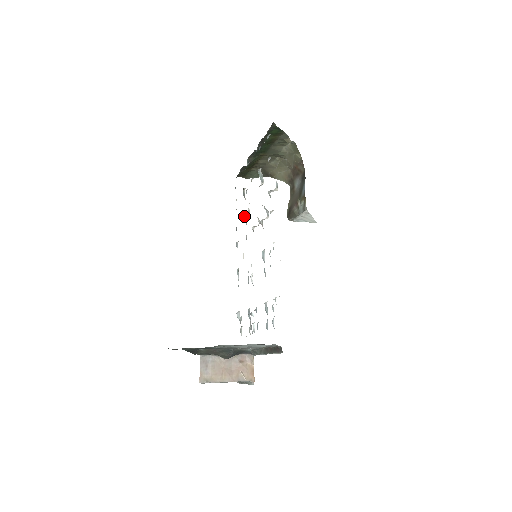
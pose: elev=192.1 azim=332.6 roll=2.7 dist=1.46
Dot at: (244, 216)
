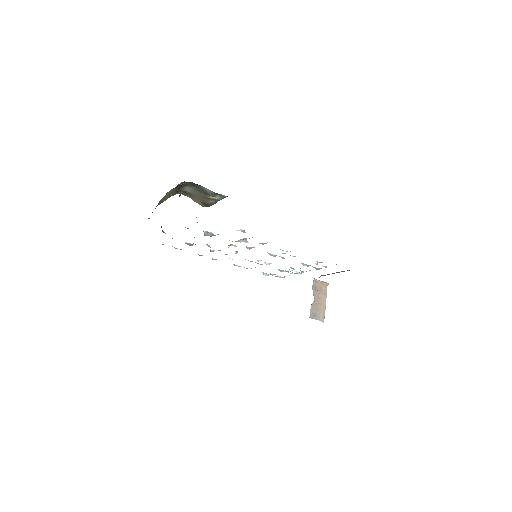
Dot at: (210, 251)
